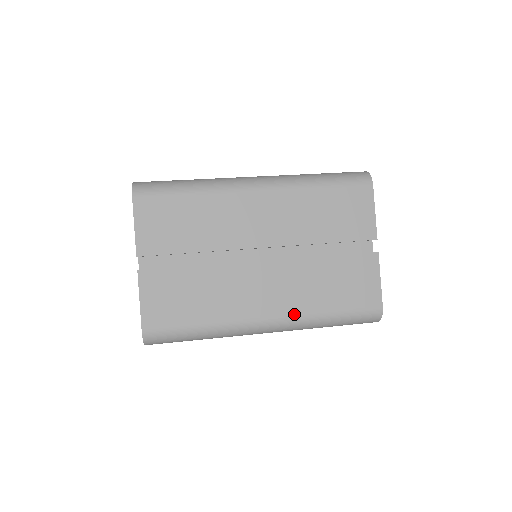
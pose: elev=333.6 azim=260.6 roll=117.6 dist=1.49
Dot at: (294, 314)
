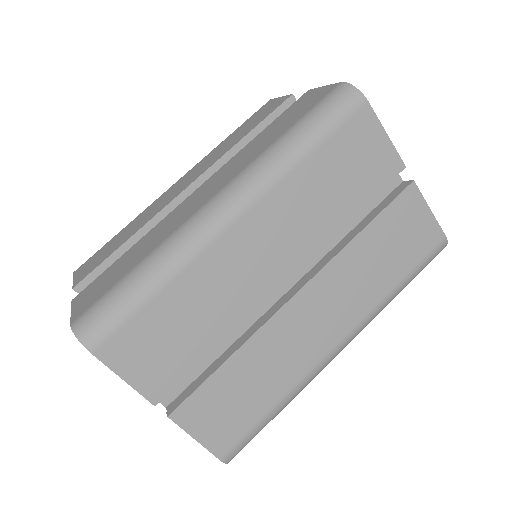
Dot at: (362, 317)
